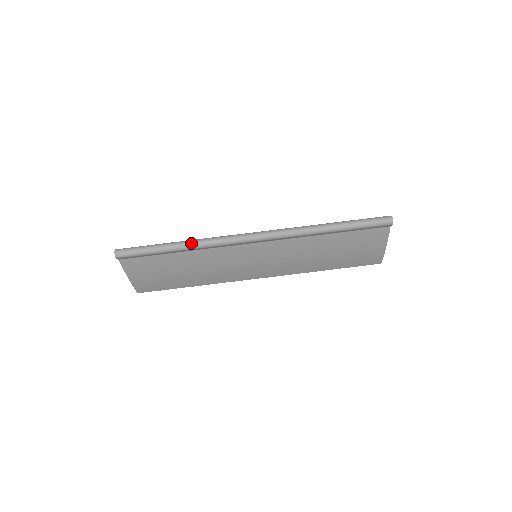
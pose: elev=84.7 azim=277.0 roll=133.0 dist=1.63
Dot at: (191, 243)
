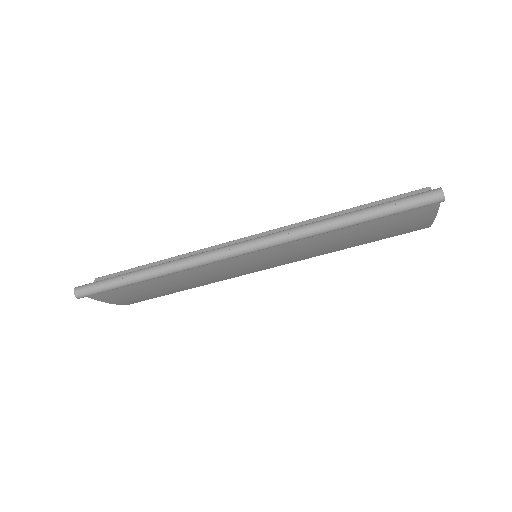
Dot at: (164, 269)
